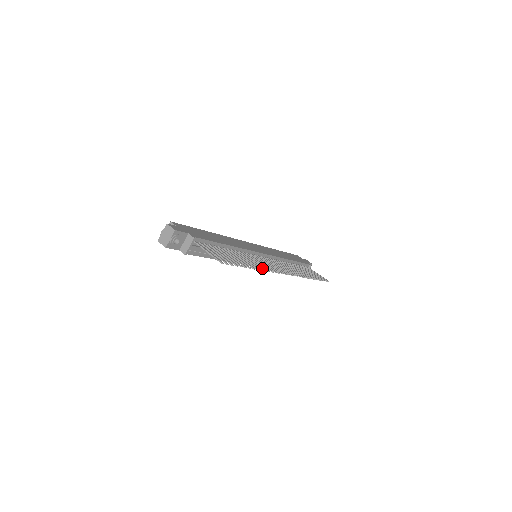
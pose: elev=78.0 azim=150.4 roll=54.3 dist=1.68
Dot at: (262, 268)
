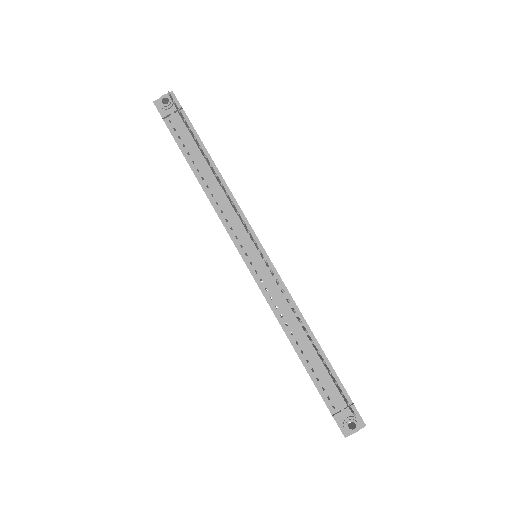
Dot at: (222, 184)
